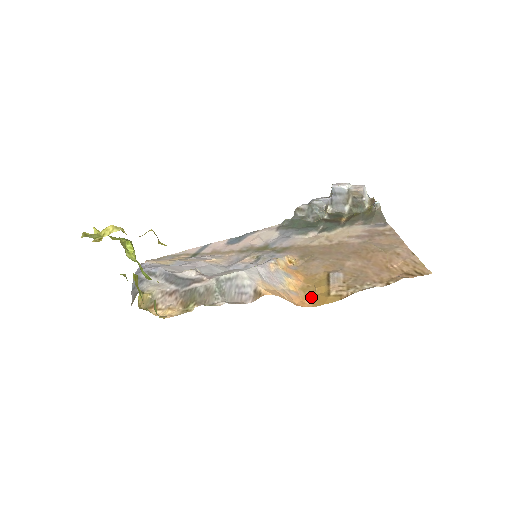
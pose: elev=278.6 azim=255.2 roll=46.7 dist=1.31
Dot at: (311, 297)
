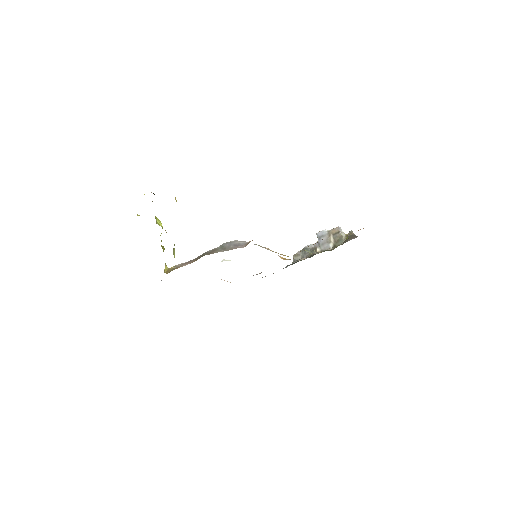
Dot at: occluded
